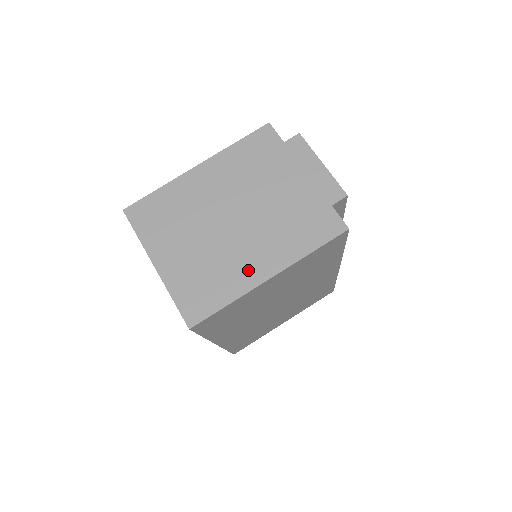
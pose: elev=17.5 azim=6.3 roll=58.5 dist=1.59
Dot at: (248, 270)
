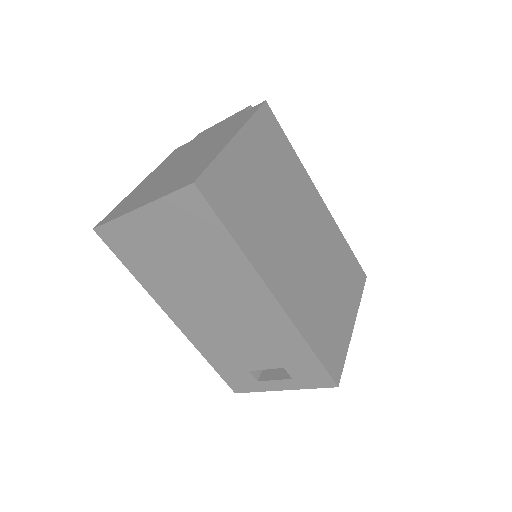
Dot at: (215, 149)
